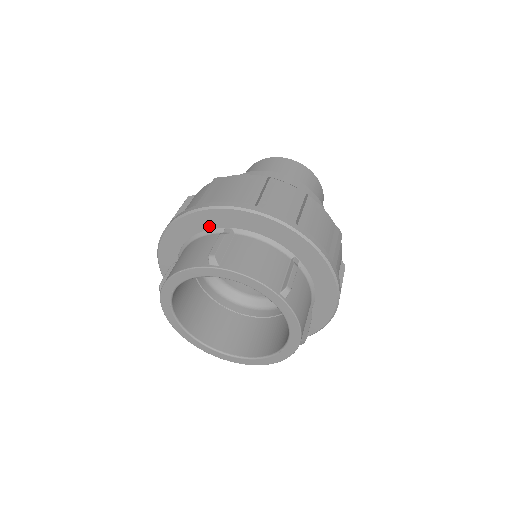
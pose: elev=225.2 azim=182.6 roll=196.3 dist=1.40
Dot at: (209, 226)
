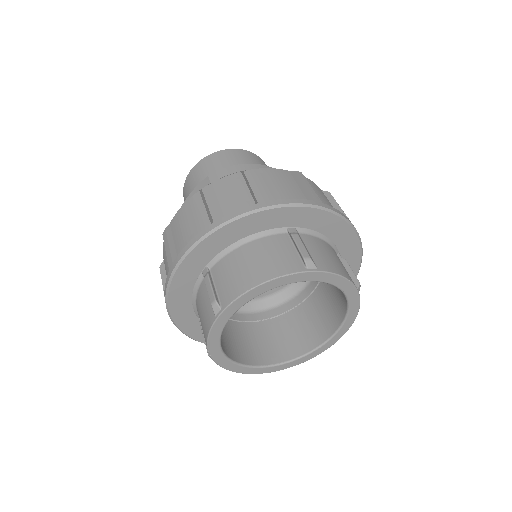
Dot at: (270, 226)
